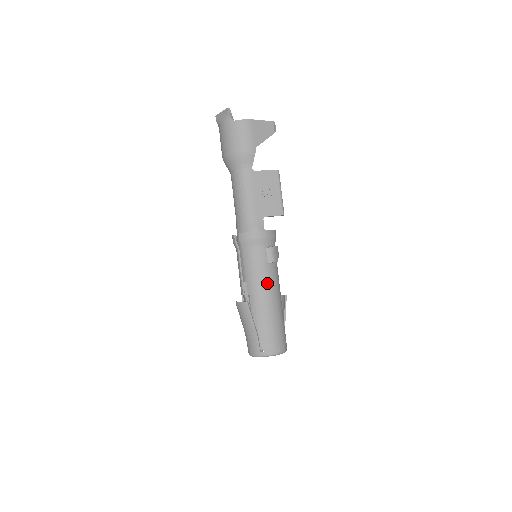
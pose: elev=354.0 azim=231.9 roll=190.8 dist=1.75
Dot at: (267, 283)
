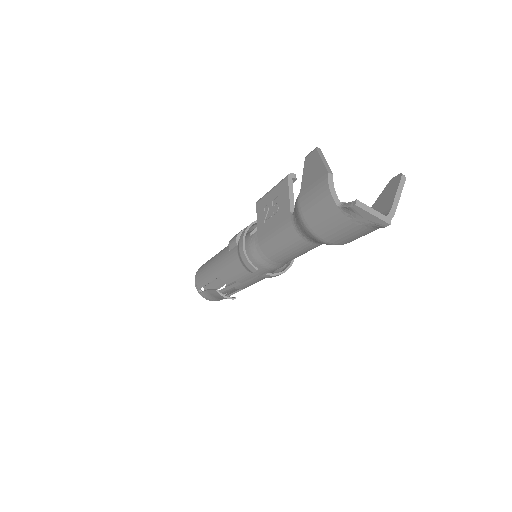
Dot at: occluded
